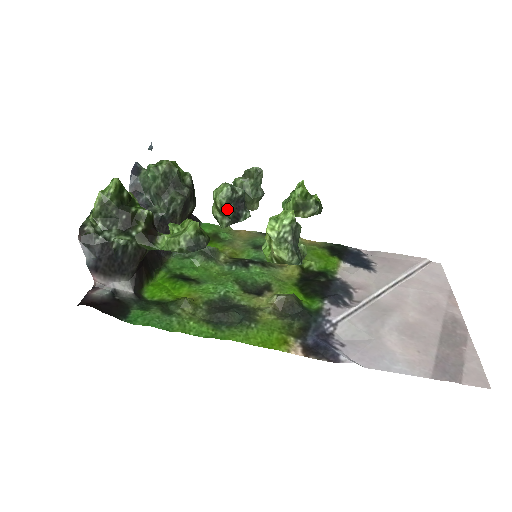
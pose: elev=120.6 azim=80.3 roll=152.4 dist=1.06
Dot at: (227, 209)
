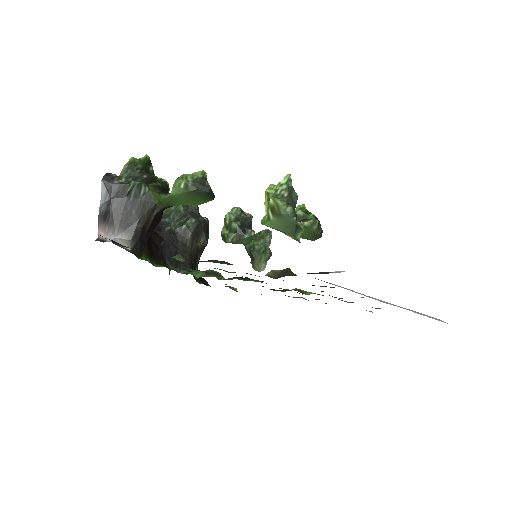
Dot at: (235, 222)
